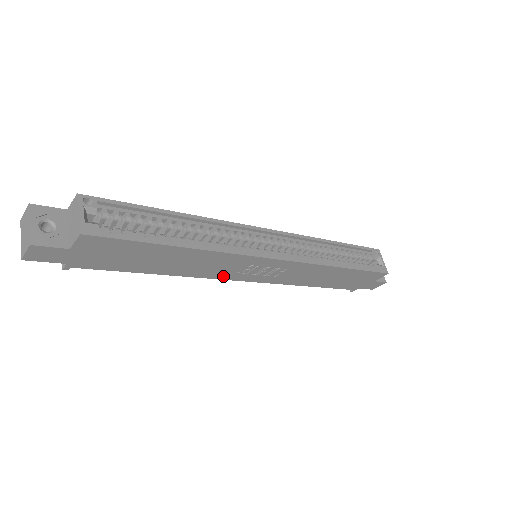
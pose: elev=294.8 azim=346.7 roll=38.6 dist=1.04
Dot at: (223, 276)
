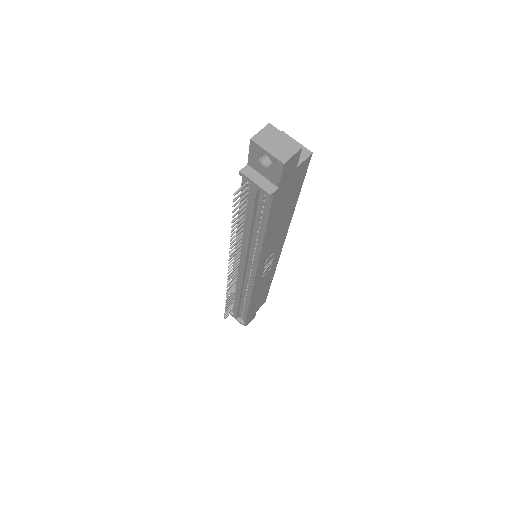
Dot at: (261, 262)
